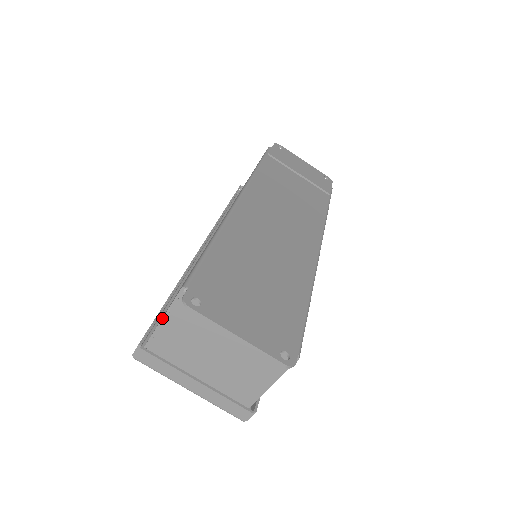
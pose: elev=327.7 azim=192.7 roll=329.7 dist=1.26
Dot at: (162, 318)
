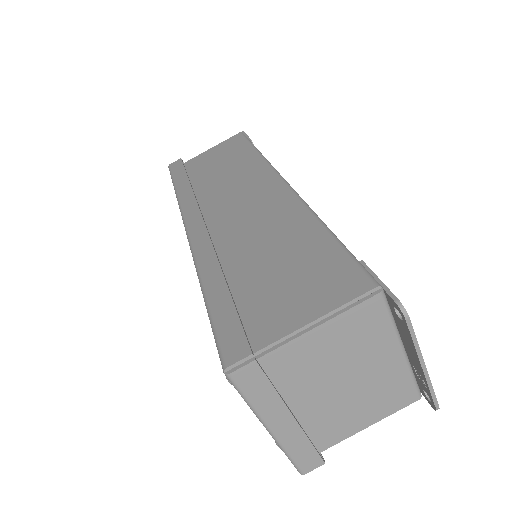
Dot at: (313, 321)
